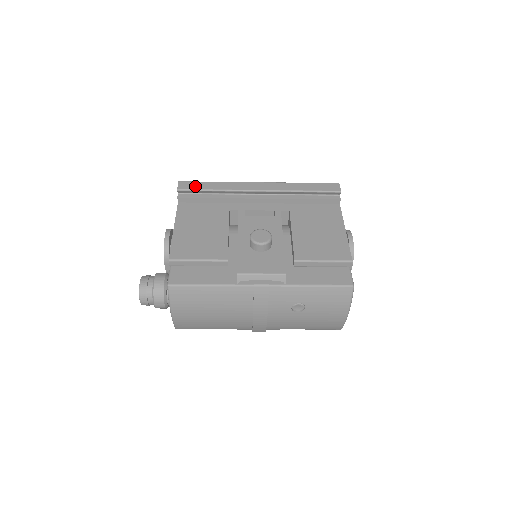
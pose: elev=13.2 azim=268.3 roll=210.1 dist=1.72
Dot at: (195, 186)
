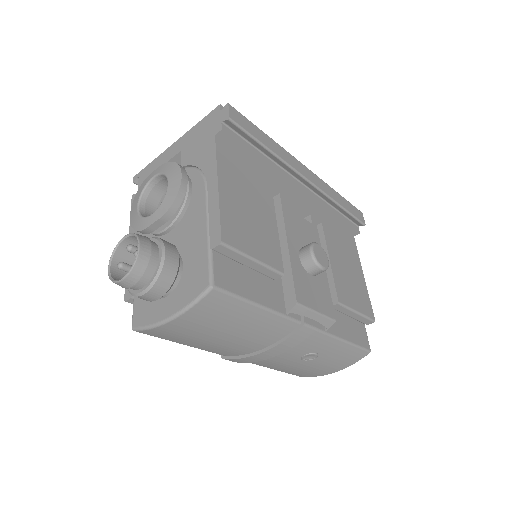
Dot at: (249, 127)
